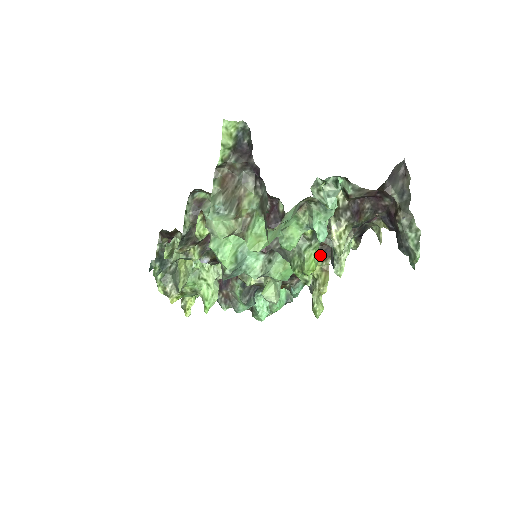
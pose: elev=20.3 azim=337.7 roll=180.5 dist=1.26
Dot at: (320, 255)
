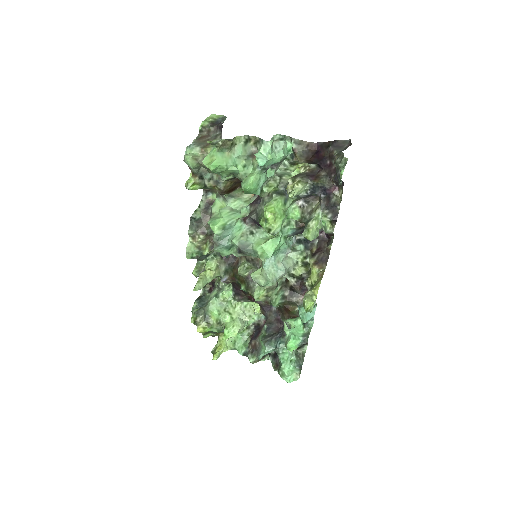
Dot at: (317, 263)
